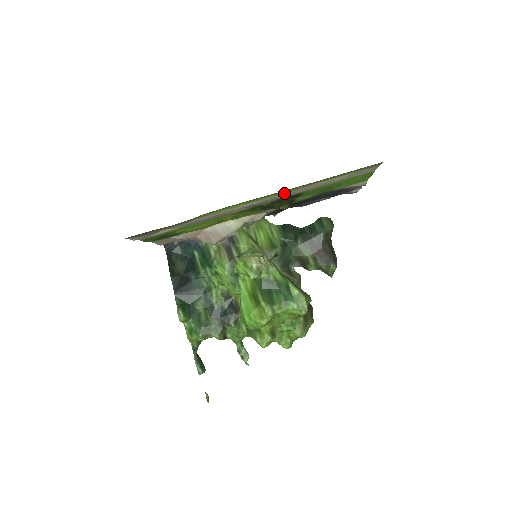
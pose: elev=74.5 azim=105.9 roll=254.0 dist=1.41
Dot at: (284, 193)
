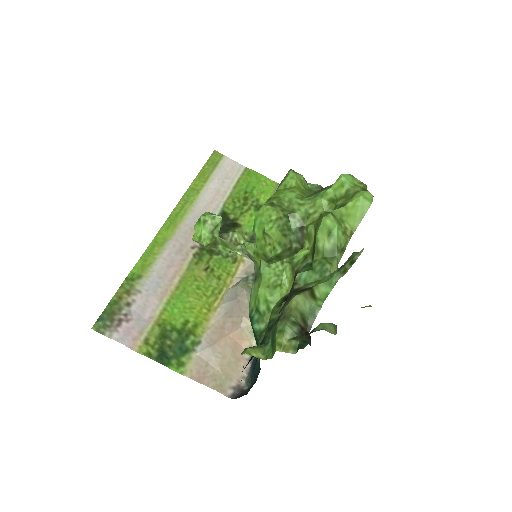
Dot at: (191, 210)
